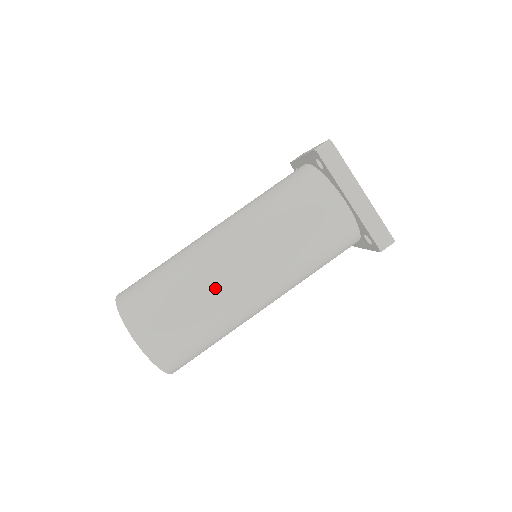
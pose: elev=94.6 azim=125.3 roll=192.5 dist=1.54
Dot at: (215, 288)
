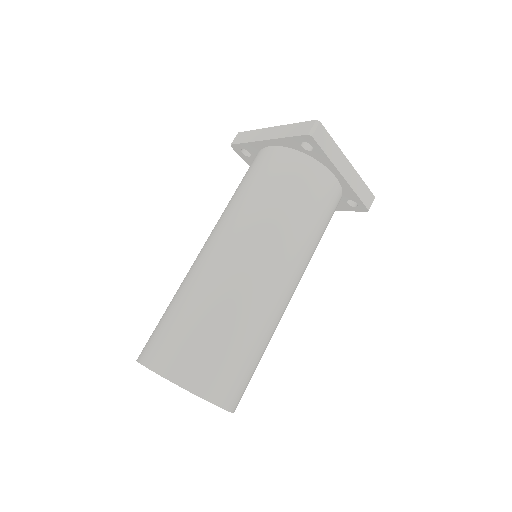
Dot at: (193, 274)
